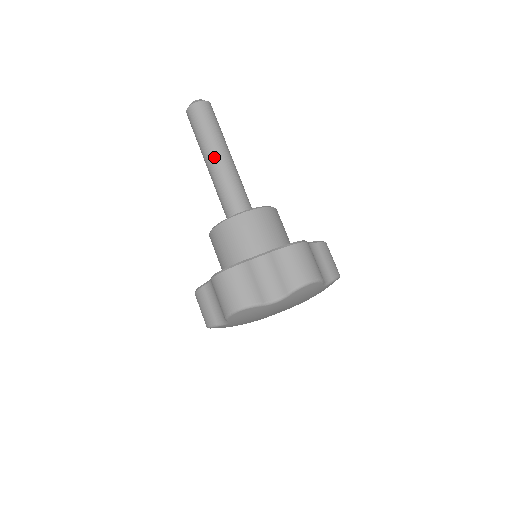
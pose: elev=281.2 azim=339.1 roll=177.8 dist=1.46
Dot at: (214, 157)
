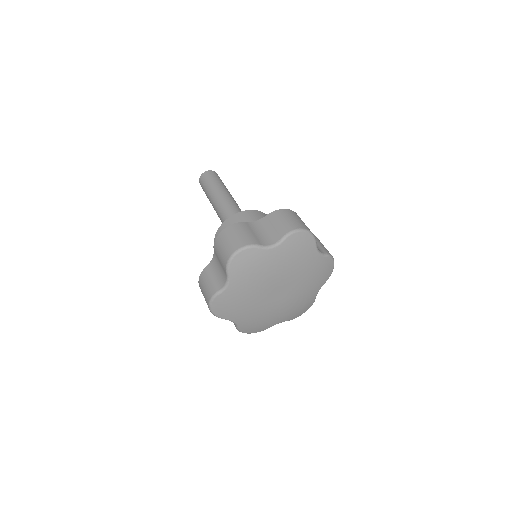
Dot at: (220, 196)
